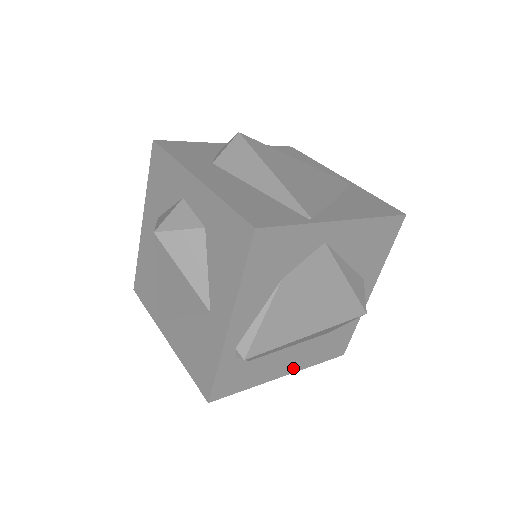
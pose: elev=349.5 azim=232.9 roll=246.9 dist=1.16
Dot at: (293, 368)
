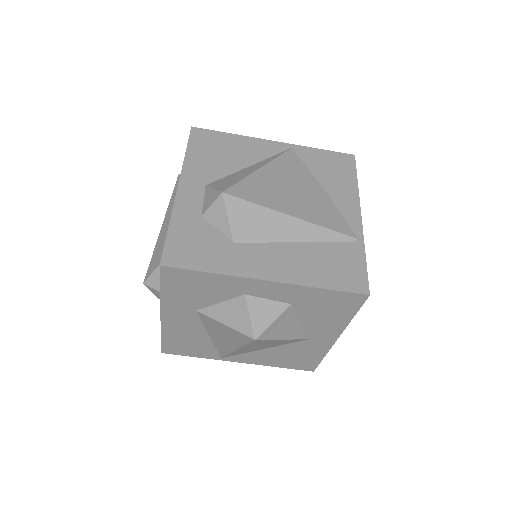
Dot at: occluded
